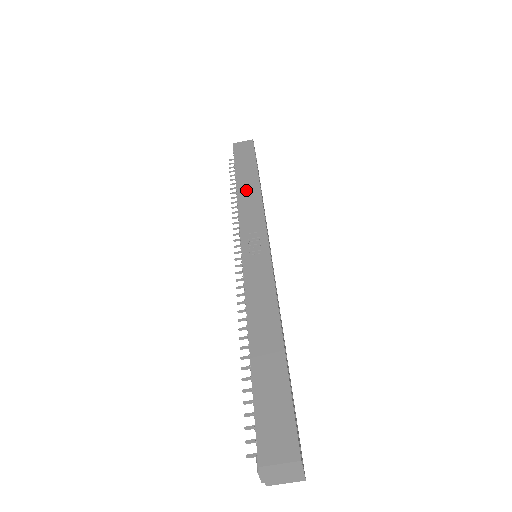
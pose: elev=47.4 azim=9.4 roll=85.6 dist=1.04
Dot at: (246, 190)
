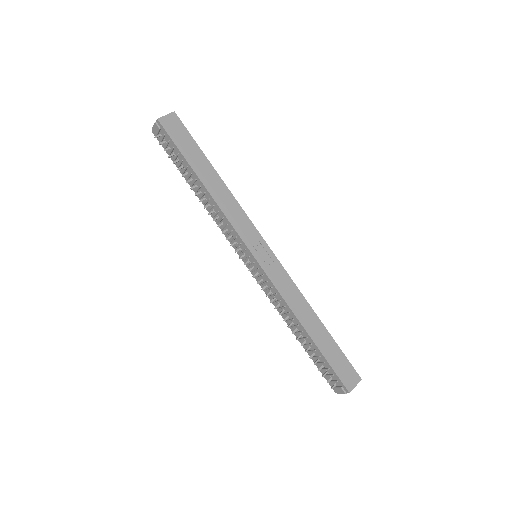
Dot at: (217, 192)
